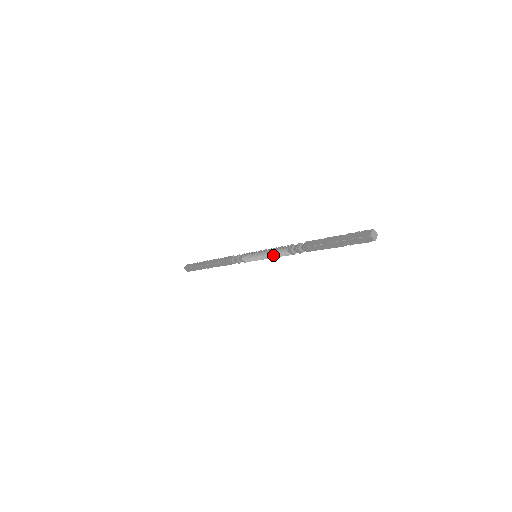
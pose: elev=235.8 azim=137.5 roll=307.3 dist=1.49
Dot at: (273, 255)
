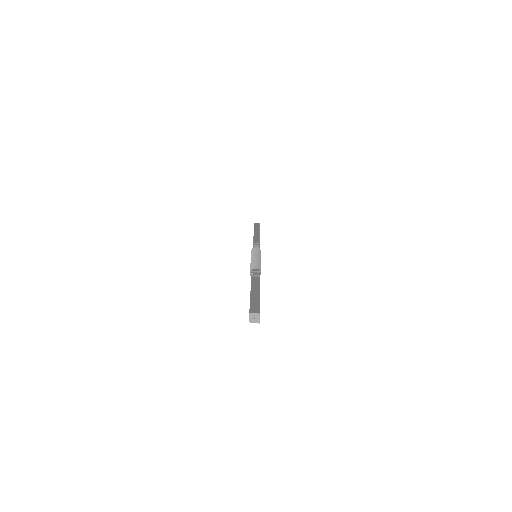
Dot at: occluded
